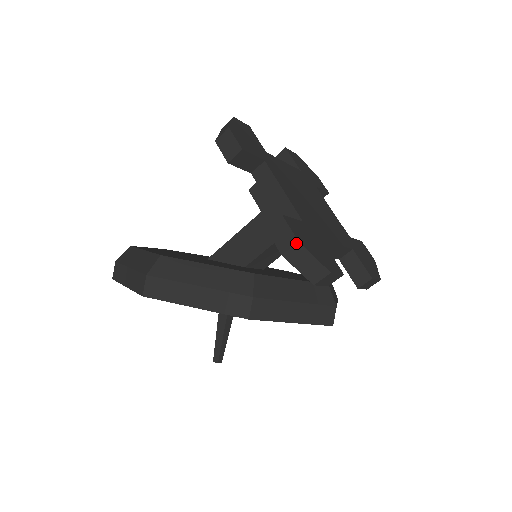
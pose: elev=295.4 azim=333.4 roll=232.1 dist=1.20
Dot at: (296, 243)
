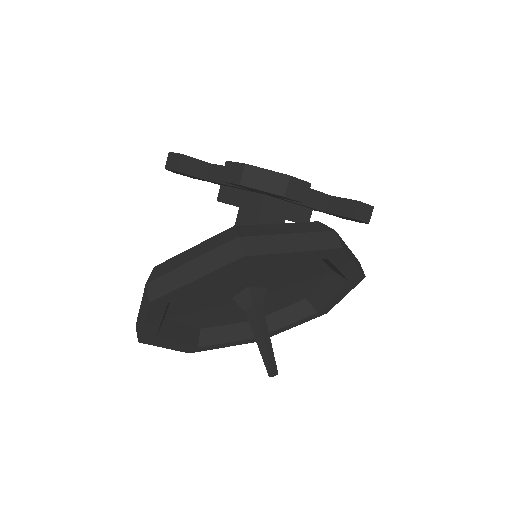
Dot at: (244, 166)
